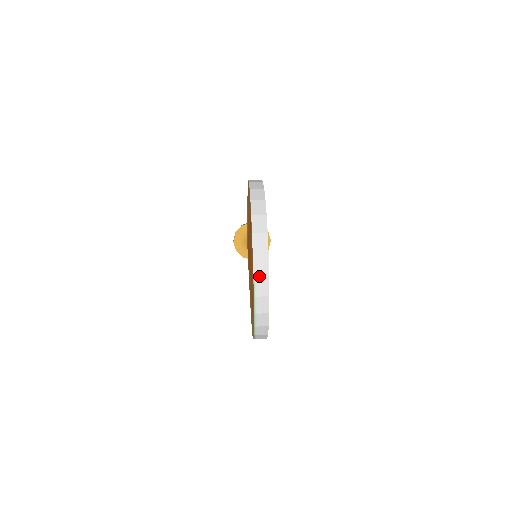
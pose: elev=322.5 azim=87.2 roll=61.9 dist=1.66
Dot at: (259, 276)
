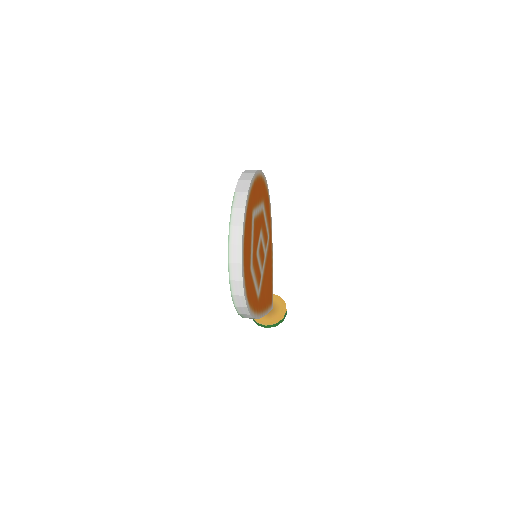
Dot at: (239, 192)
